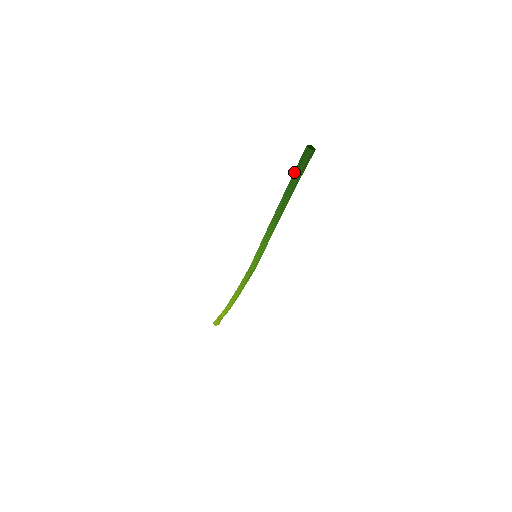
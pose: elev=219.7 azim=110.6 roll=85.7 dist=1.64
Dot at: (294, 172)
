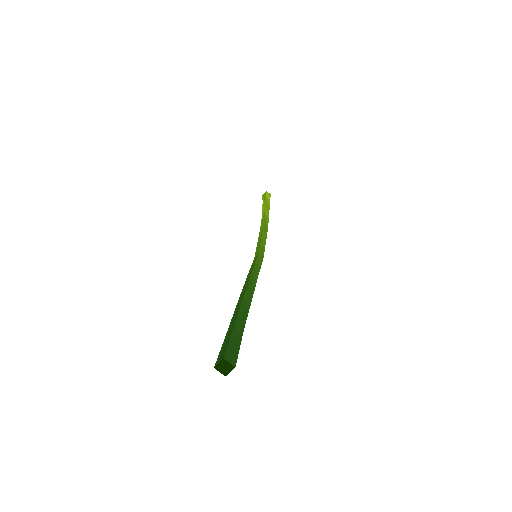
Dot at: (225, 336)
